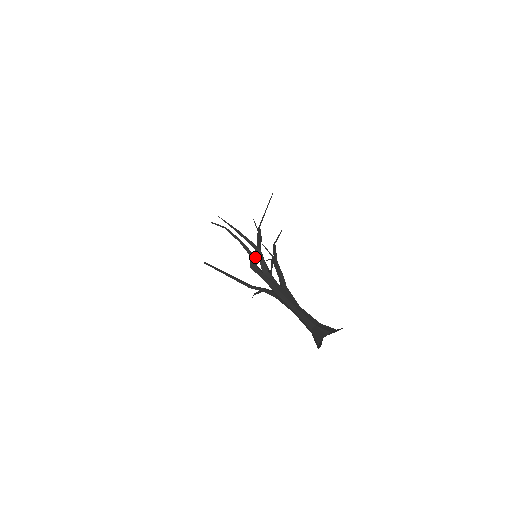
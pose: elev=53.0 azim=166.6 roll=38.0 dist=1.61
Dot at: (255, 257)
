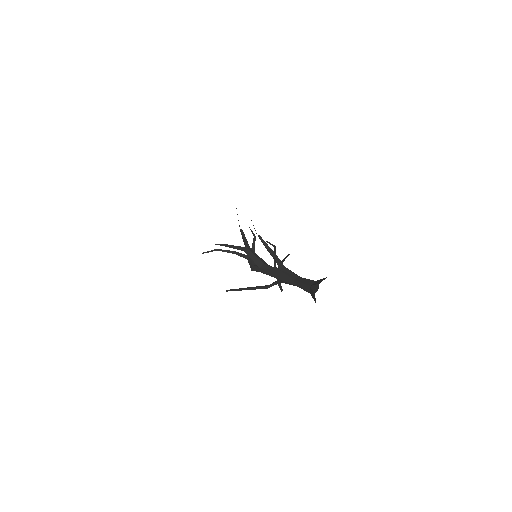
Dot at: occluded
